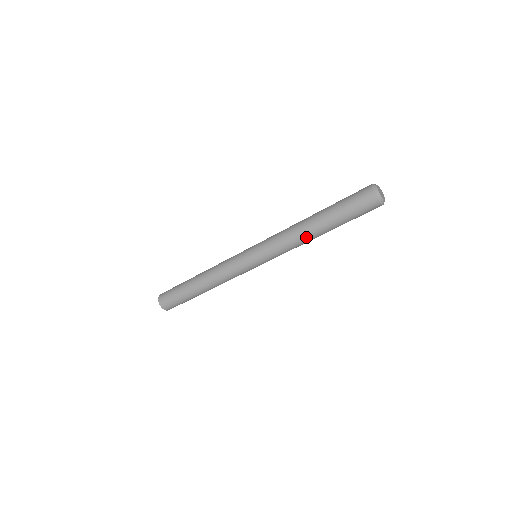
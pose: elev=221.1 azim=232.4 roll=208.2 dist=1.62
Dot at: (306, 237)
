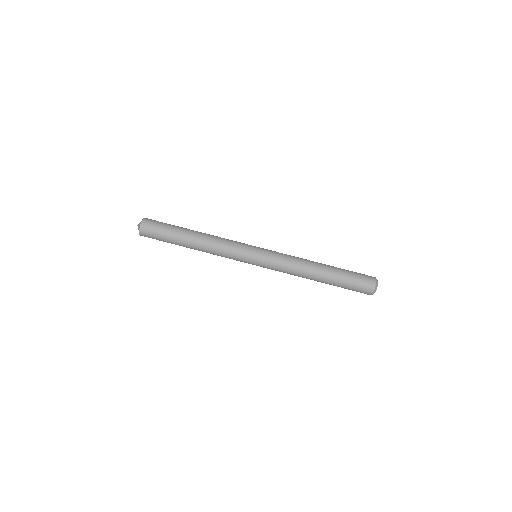
Dot at: (307, 276)
